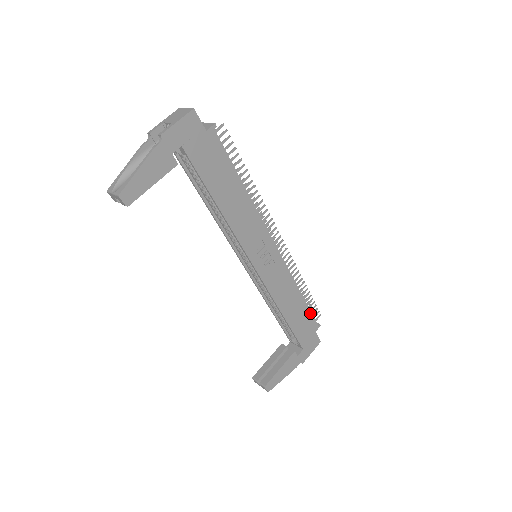
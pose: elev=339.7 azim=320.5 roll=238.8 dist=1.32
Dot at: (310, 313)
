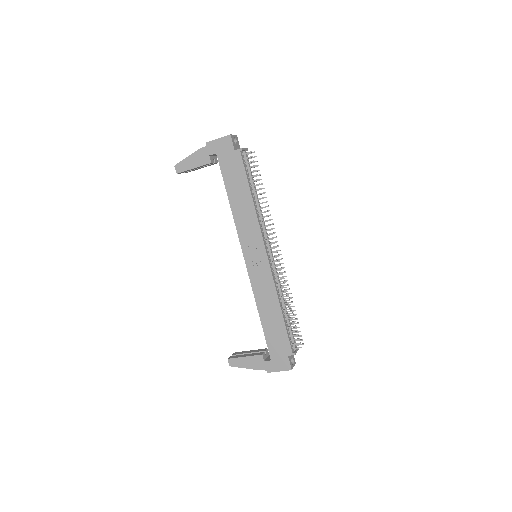
Dot at: (286, 334)
